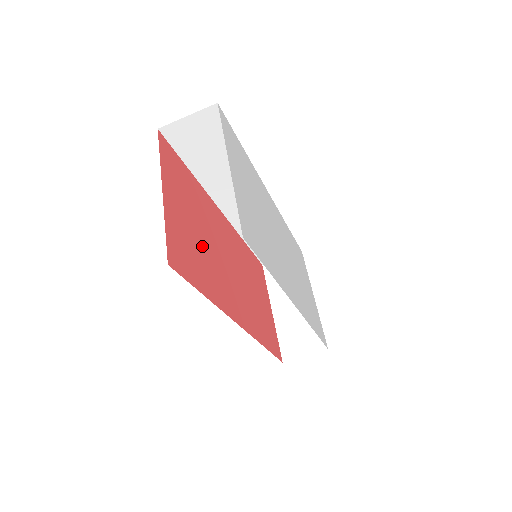
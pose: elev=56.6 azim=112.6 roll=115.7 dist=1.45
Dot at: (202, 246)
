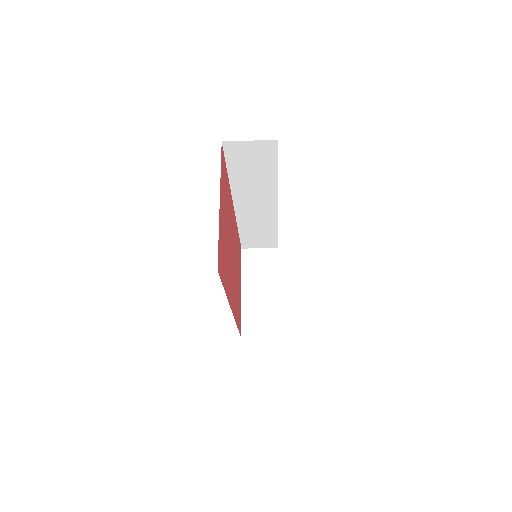
Dot at: (226, 245)
